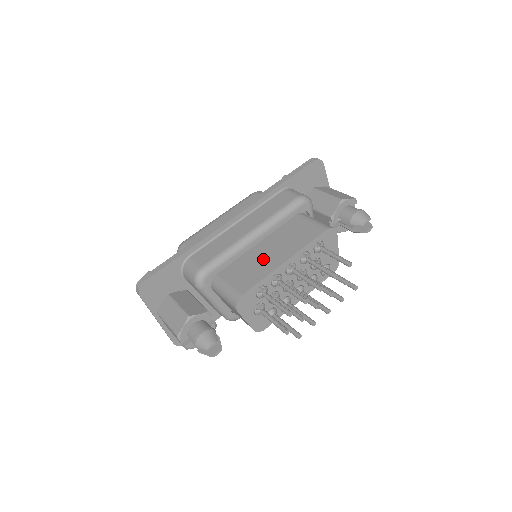
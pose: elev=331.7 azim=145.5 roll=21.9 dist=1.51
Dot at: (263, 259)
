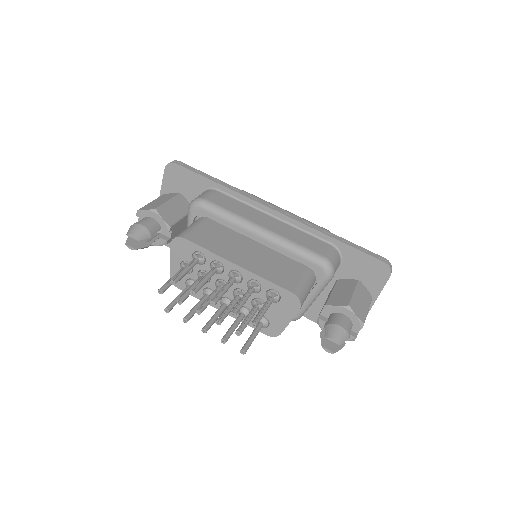
Dot at: (236, 247)
